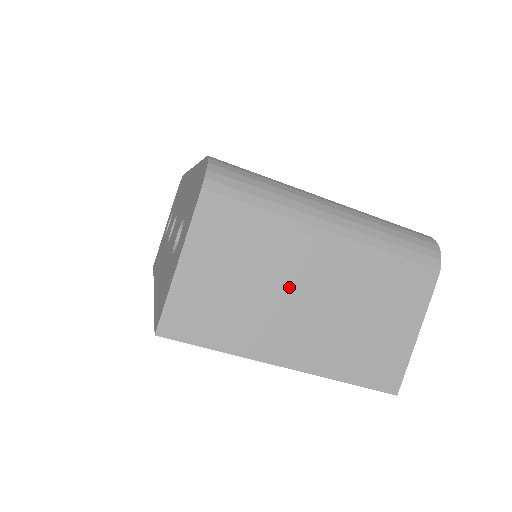
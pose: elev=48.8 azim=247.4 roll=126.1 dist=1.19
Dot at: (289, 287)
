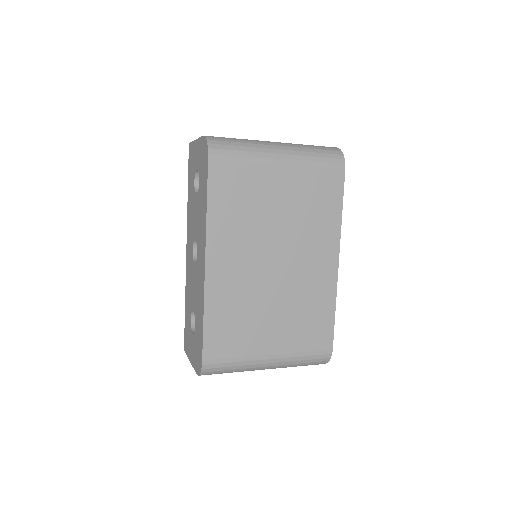
Dot at: occluded
